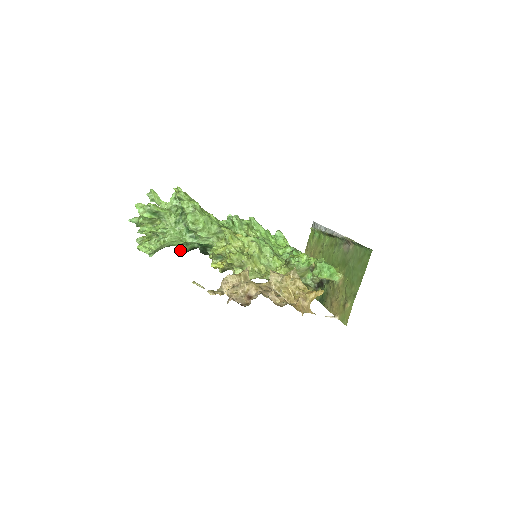
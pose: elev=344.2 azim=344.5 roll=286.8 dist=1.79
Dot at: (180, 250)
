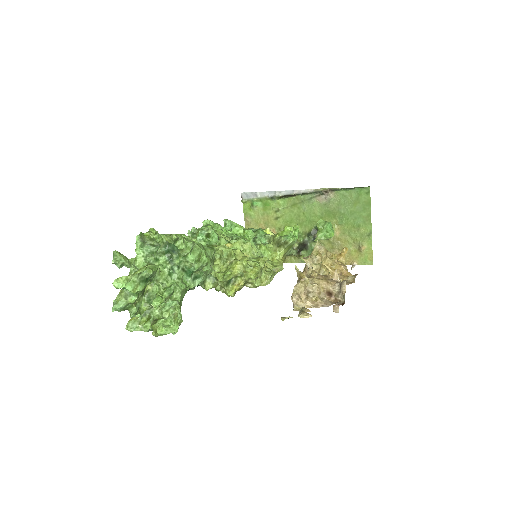
Dot at: occluded
